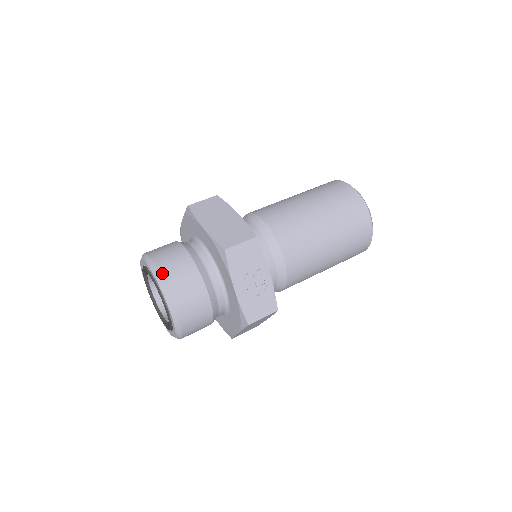
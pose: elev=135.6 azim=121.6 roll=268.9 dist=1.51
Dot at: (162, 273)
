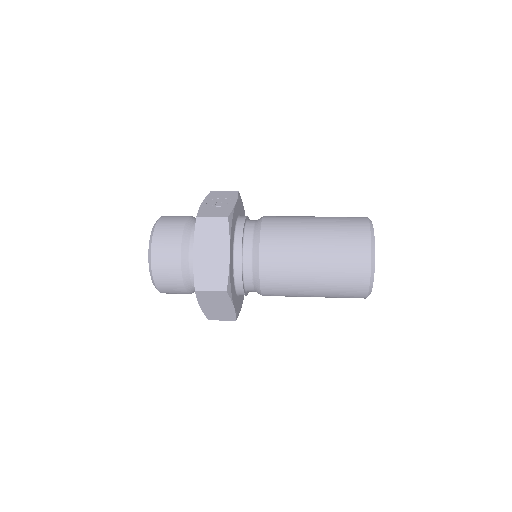
Dot at: occluded
